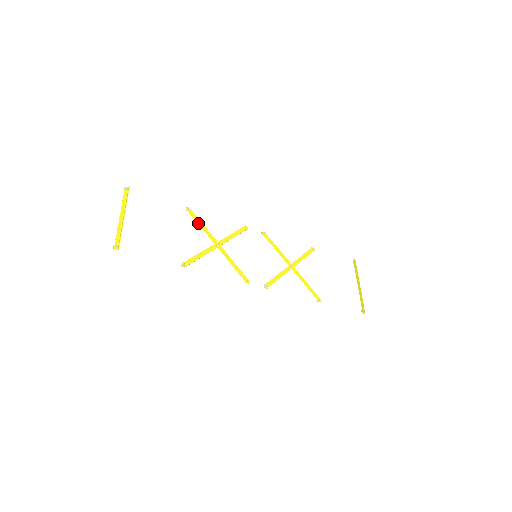
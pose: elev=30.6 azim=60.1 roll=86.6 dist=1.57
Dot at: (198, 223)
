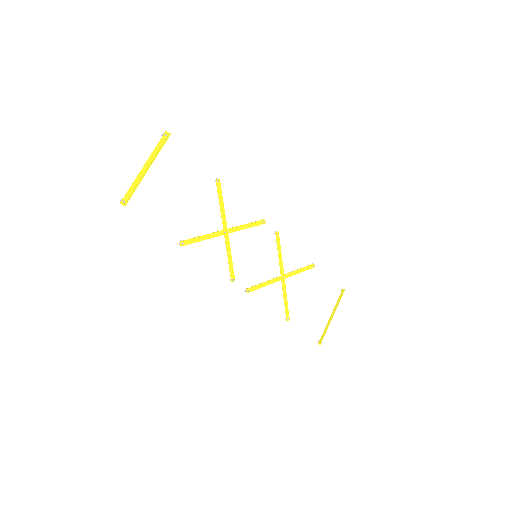
Dot at: (219, 201)
